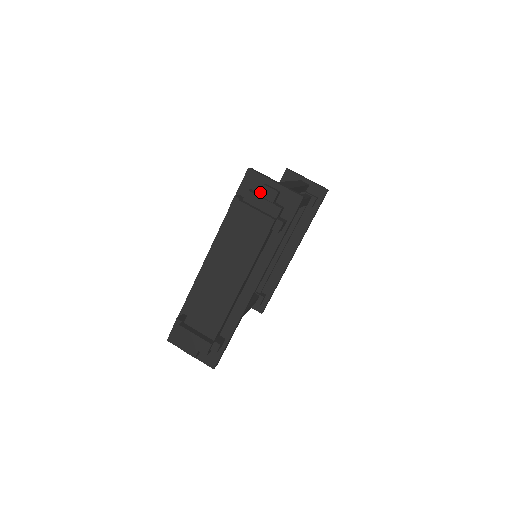
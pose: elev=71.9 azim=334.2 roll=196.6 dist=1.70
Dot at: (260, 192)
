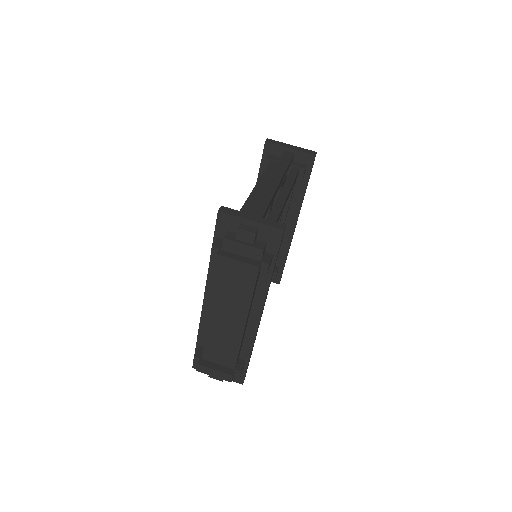
Dot at: (237, 236)
